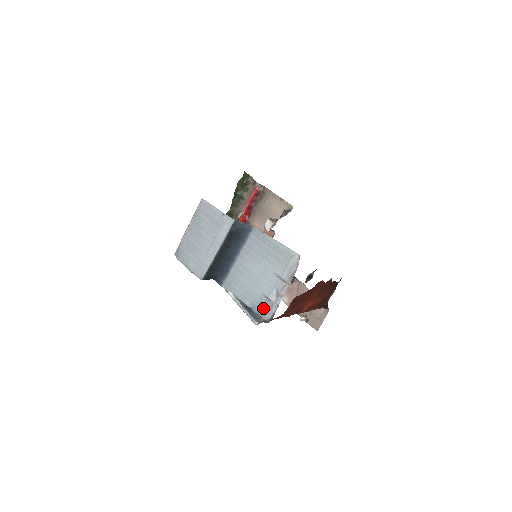
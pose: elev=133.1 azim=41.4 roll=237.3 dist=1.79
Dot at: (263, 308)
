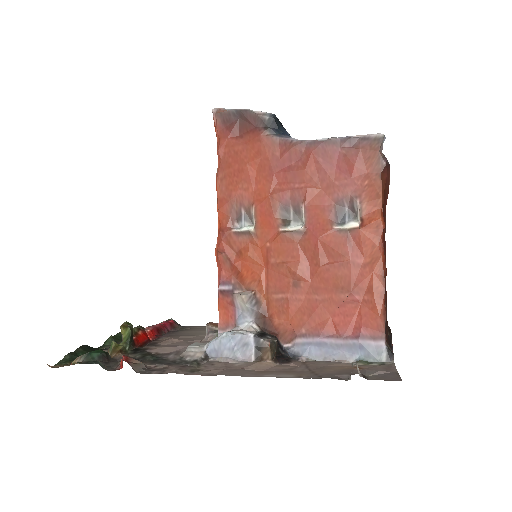
Dot at: occluded
